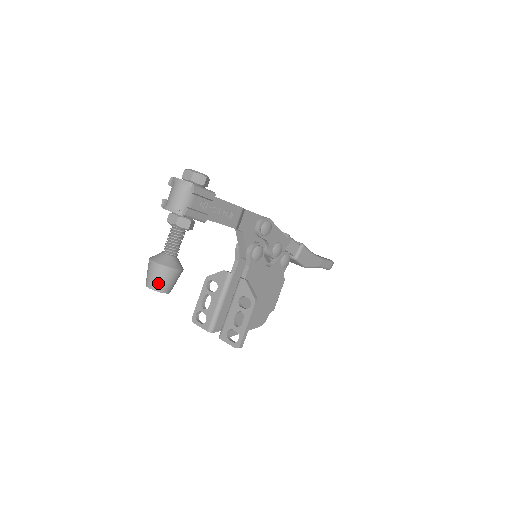
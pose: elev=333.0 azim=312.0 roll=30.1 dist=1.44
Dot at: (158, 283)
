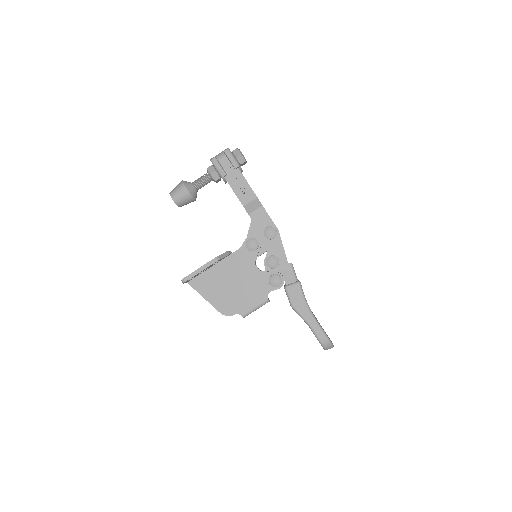
Dot at: (174, 190)
